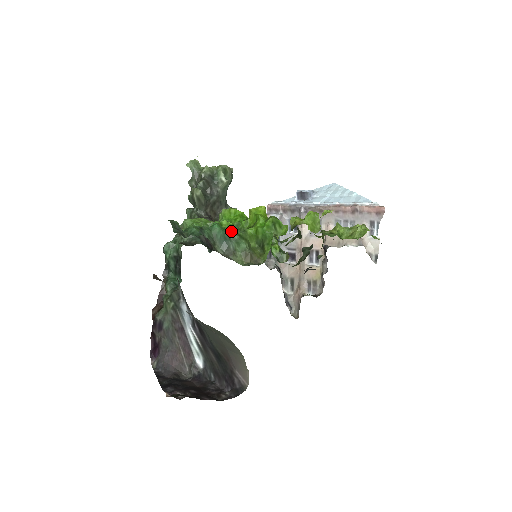
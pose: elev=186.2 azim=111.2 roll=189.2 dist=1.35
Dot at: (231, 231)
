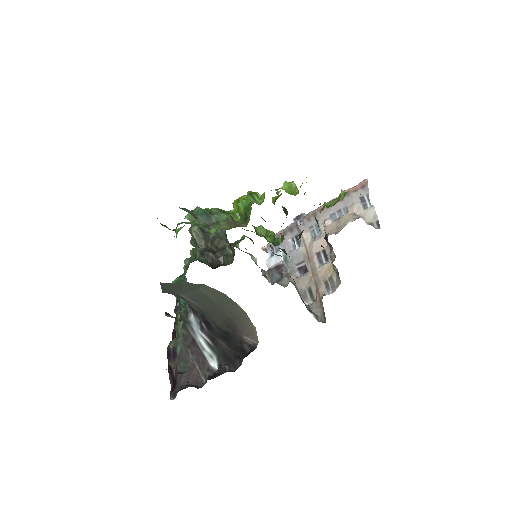
Dot at: (212, 209)
